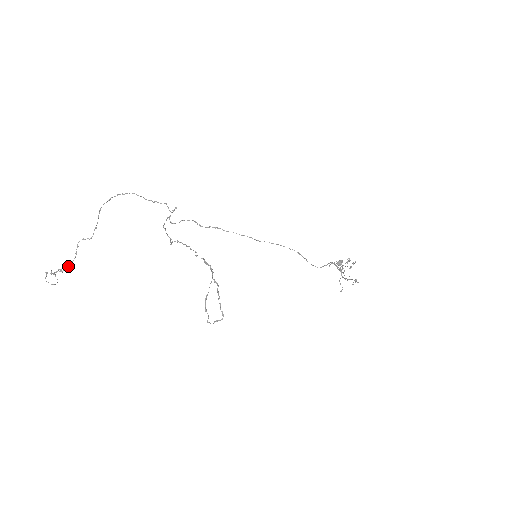
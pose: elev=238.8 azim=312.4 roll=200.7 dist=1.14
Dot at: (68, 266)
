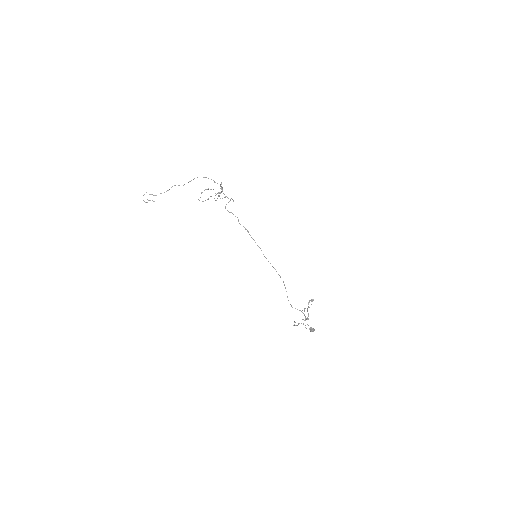
Dot at: occluded
